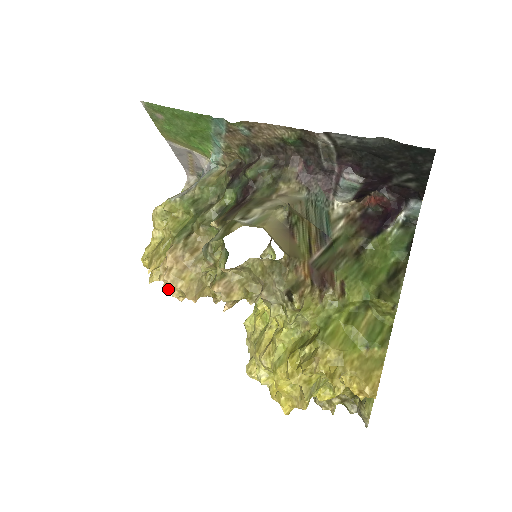
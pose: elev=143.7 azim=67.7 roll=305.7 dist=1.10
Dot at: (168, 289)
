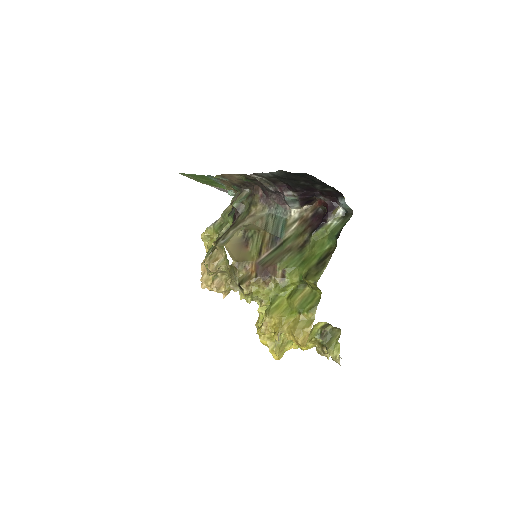
Dot at: (204, 287)
